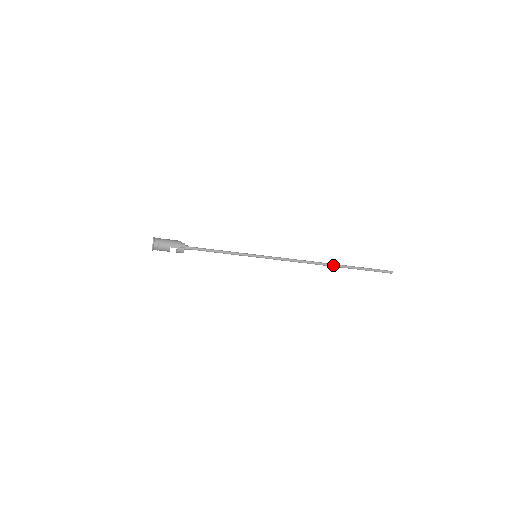
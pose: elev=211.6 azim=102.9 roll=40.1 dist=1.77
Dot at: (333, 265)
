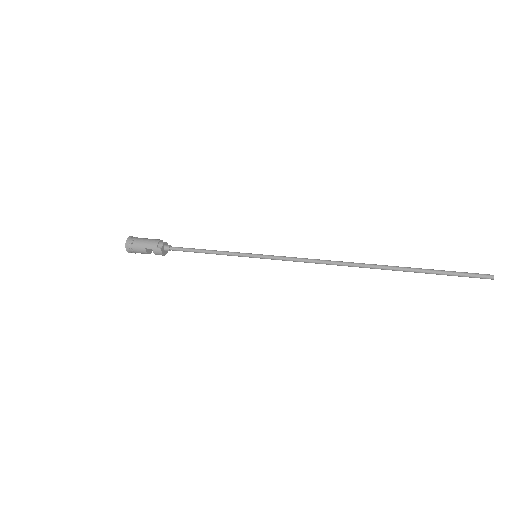
Dot at: (377, 266)
